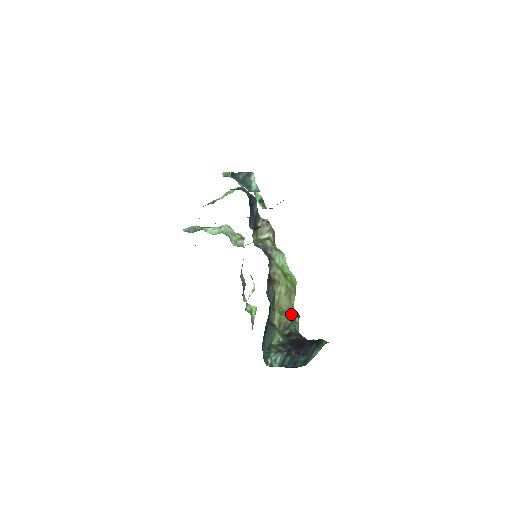
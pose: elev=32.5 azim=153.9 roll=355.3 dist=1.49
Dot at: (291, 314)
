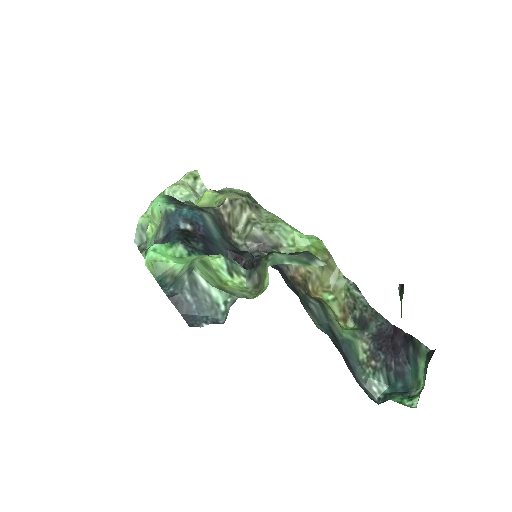
Dot at: (346, 289)
